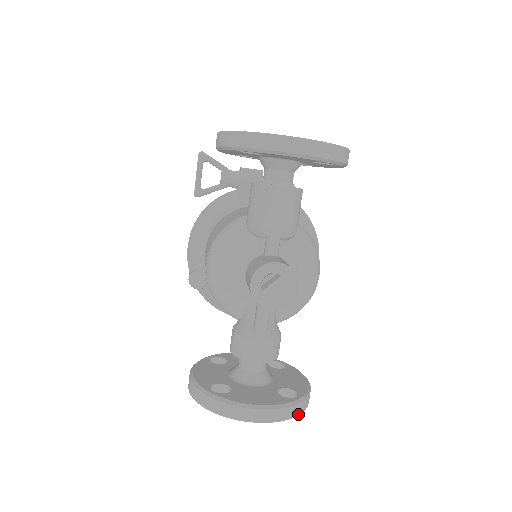
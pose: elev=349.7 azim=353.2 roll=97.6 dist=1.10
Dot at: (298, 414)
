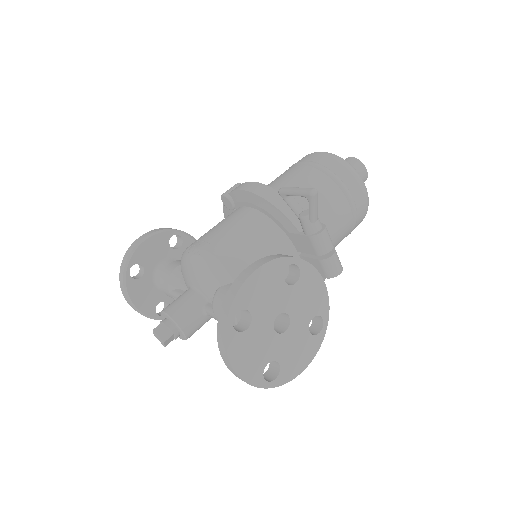
Dot at: occluded
